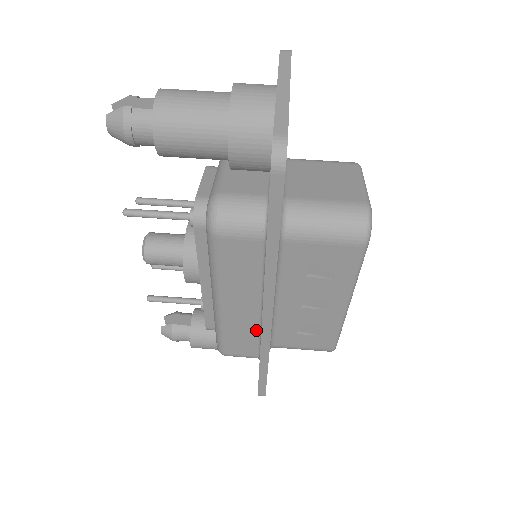
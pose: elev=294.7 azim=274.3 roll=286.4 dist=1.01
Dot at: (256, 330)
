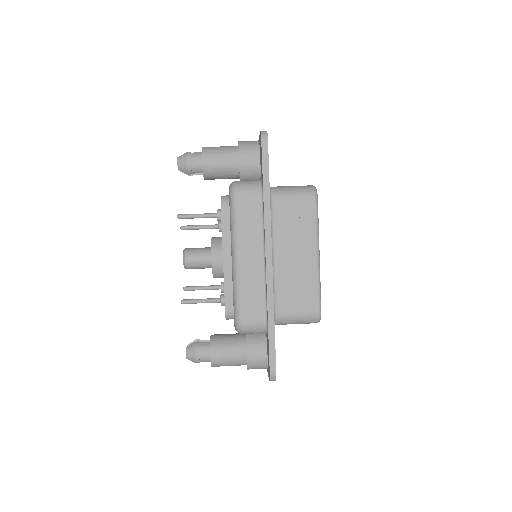
Dot at: (262, 285)
